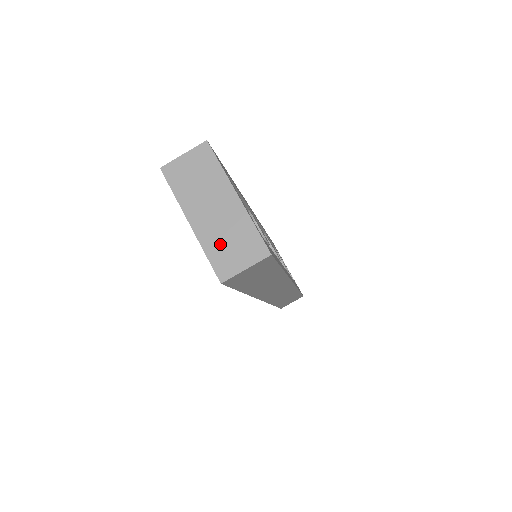
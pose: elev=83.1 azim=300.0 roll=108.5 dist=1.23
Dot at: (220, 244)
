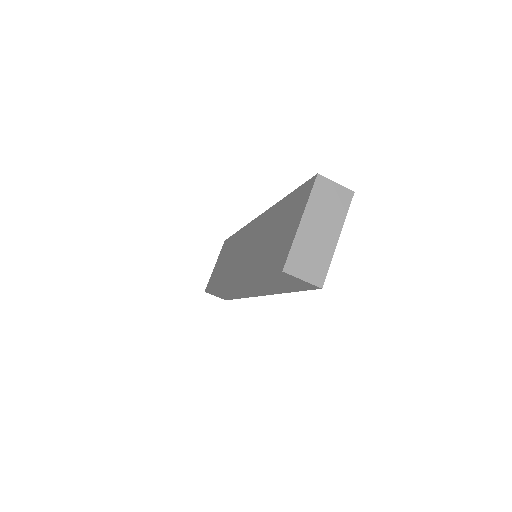
Dot at: (304, 251)
